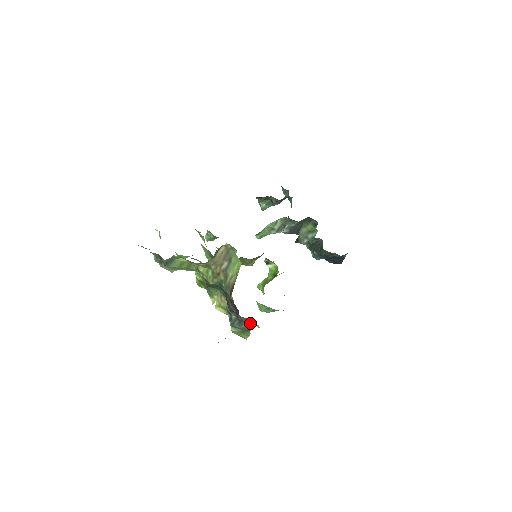
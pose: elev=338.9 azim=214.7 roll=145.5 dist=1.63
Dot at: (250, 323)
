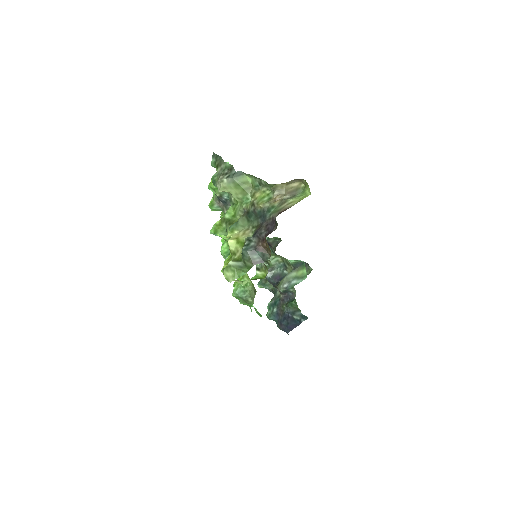
Dot at: (261, 257)
